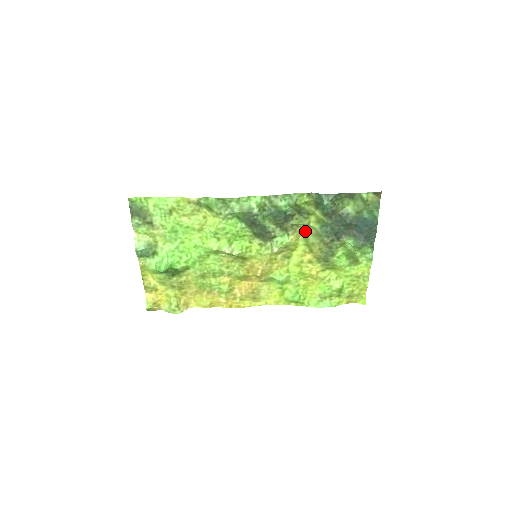
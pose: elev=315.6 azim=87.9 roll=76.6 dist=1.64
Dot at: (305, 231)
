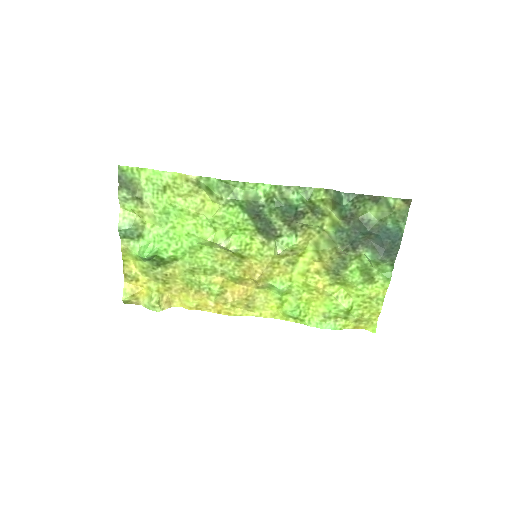
Dot at: (316, 235)
